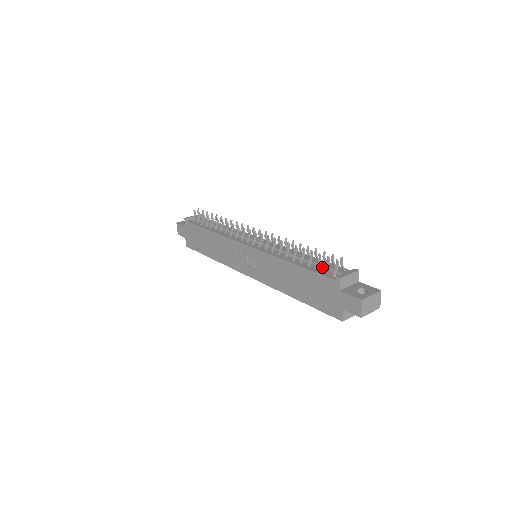
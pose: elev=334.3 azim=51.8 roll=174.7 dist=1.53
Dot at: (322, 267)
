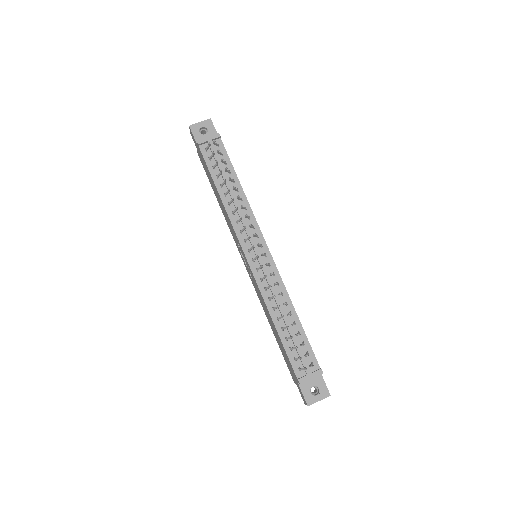
Dot at: (296, 350)
